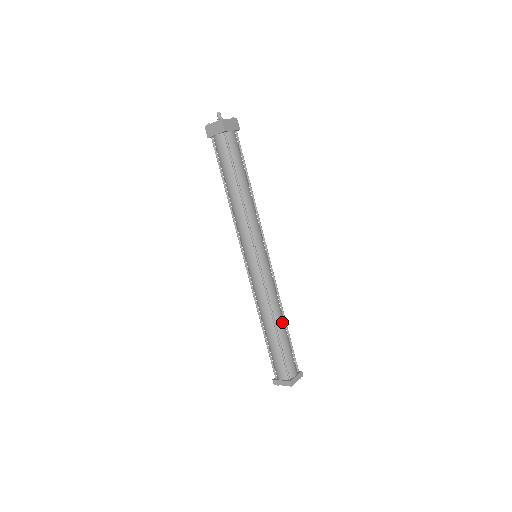
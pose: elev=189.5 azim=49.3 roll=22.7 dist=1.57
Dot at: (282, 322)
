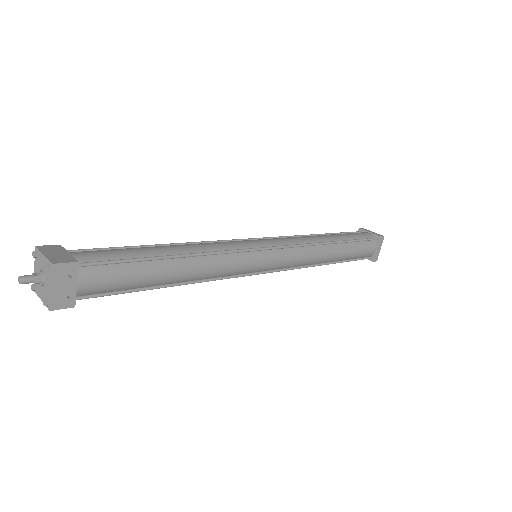
Dot at: (334, 253)
